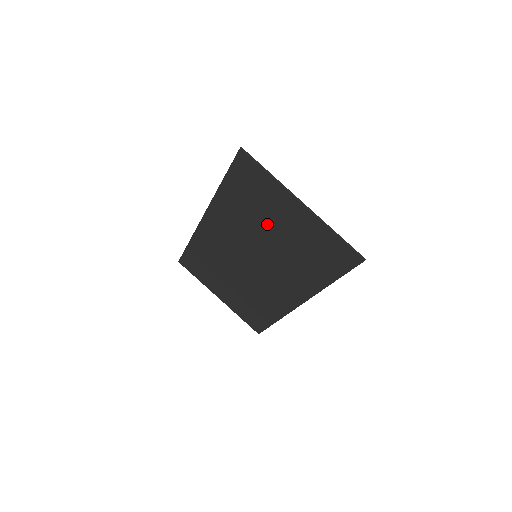
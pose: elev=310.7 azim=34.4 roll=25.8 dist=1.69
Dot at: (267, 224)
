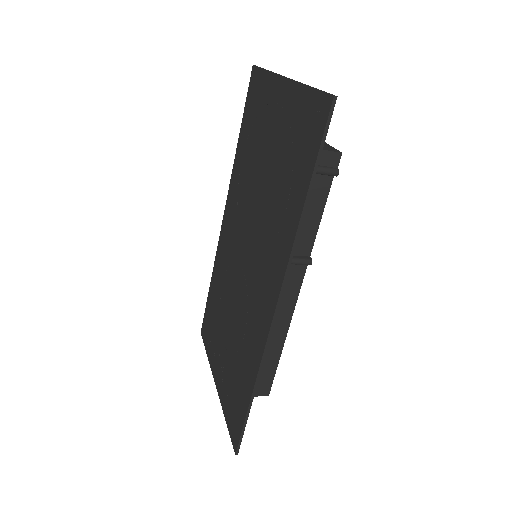
Dot at: (260, 158)
